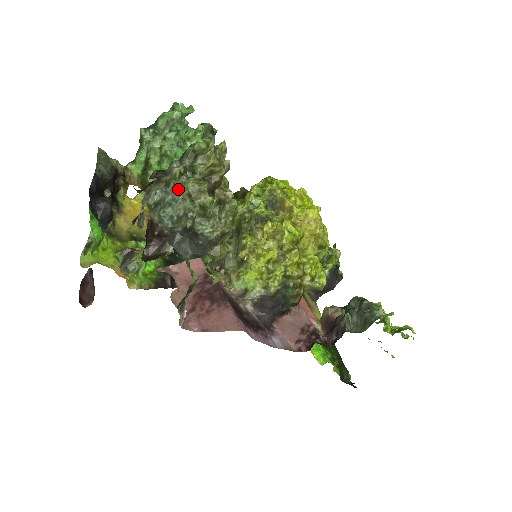
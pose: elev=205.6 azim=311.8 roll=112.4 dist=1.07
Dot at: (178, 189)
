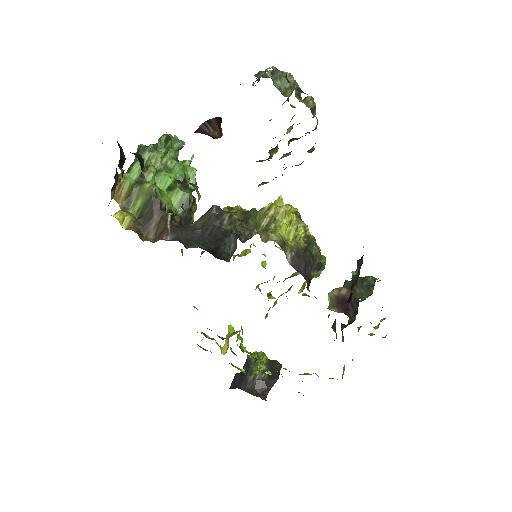
Dot at: occluded
